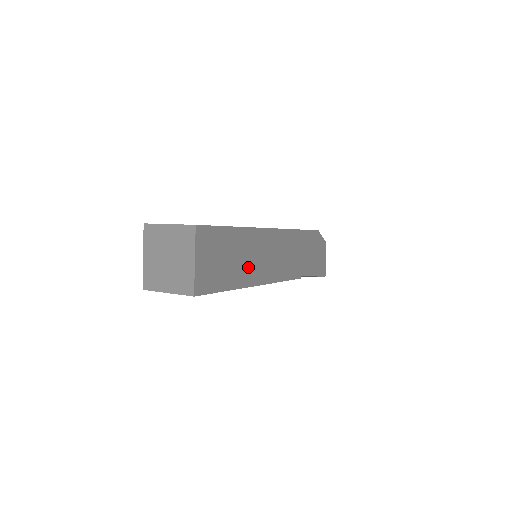
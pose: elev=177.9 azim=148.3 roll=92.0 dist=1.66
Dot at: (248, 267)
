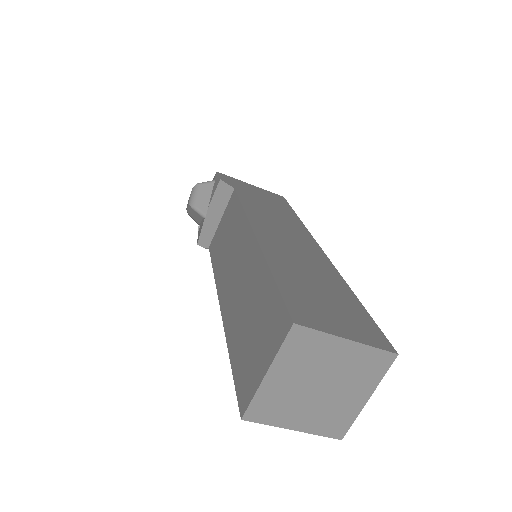
Dot at: occluded
